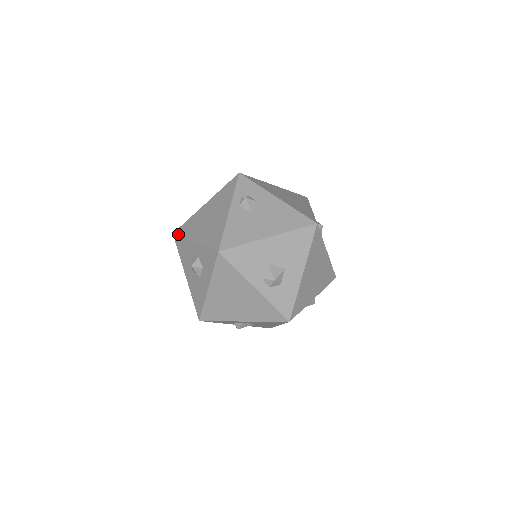
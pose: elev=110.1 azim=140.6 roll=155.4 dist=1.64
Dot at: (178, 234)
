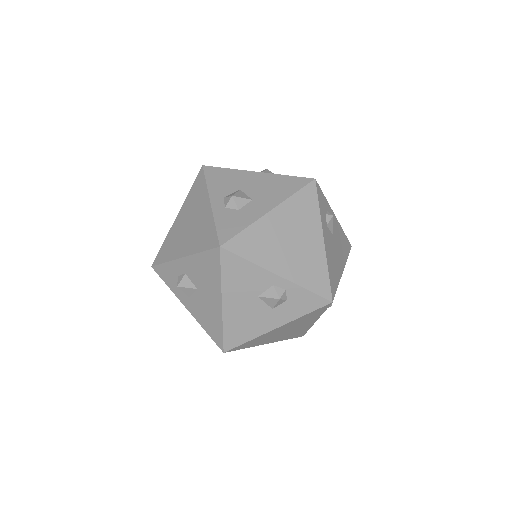
Dot at: occluded
